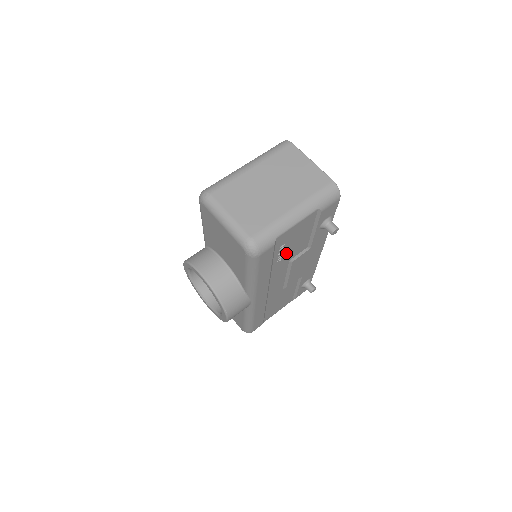
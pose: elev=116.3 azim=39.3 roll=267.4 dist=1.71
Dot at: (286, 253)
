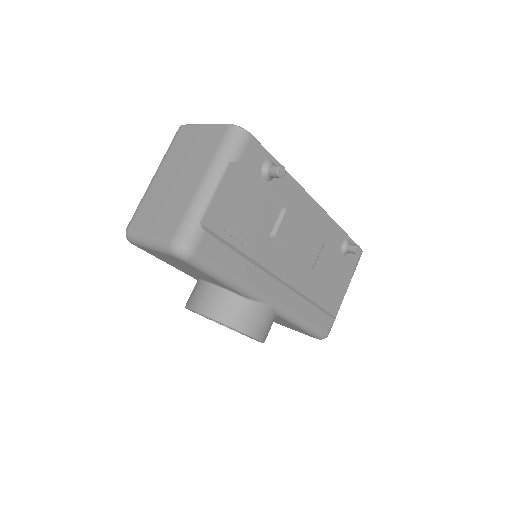
Dot at: (249, 231)
